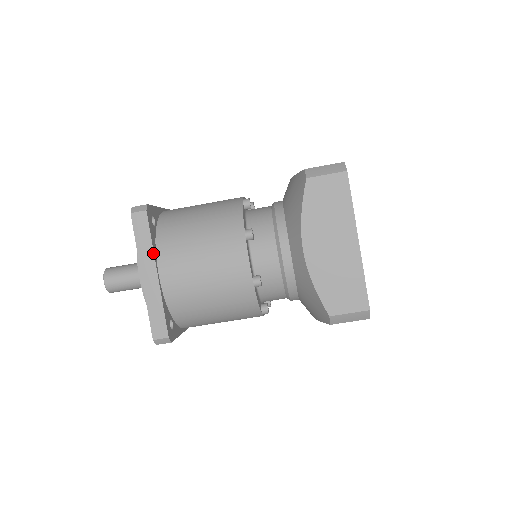
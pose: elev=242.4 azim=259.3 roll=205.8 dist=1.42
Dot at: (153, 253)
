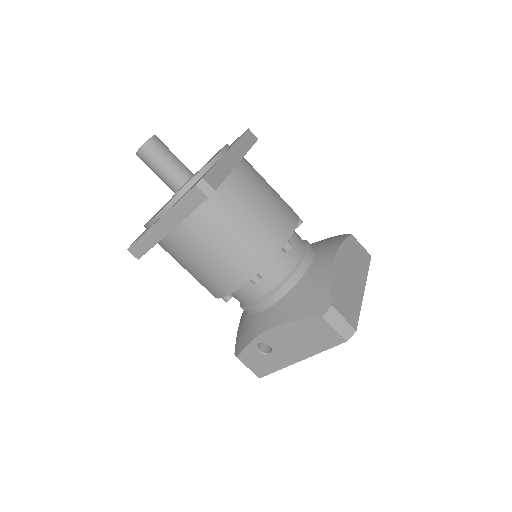
Dot at: (245, 153)
